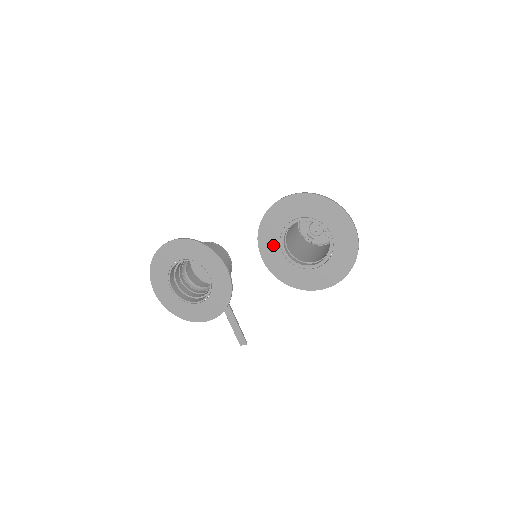
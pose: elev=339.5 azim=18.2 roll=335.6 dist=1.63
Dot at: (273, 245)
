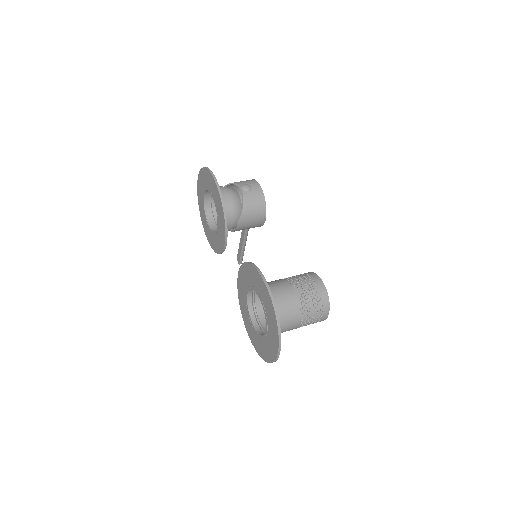
Dot at: (245, 281)
